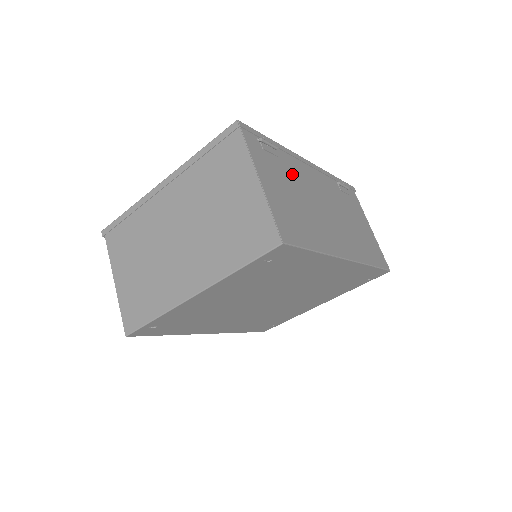
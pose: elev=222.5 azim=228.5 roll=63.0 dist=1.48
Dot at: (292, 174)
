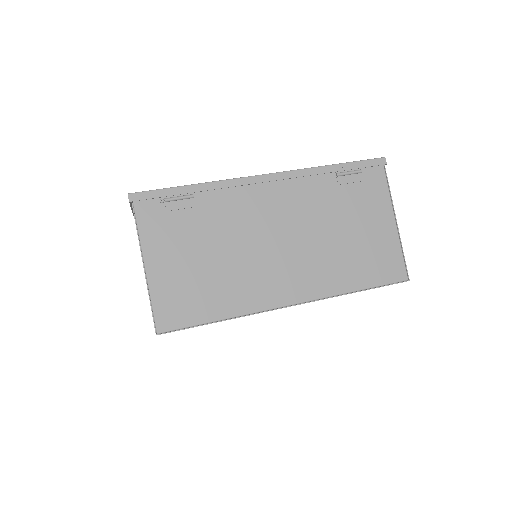
Dot at: (217, 219)
